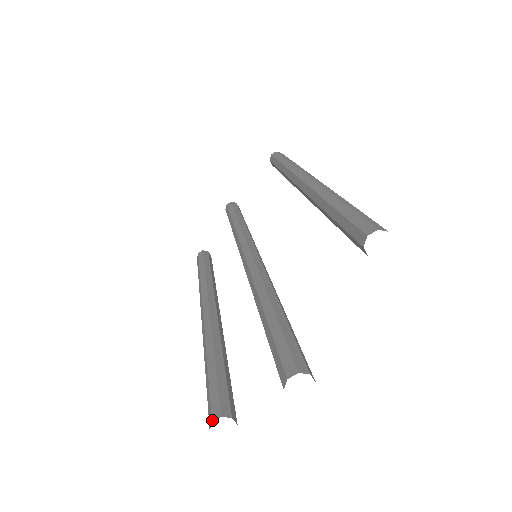
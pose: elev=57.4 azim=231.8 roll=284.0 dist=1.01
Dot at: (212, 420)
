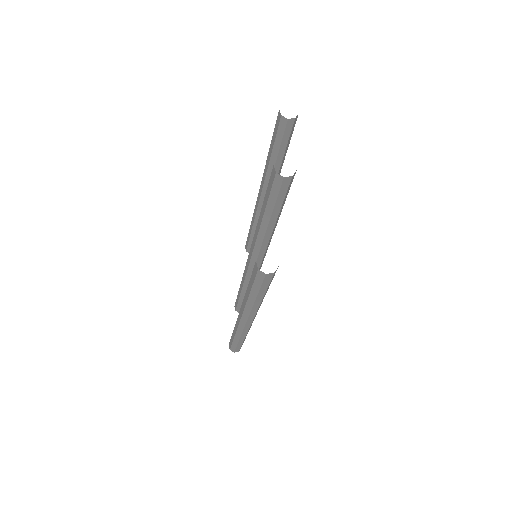
Dot at: occluded
